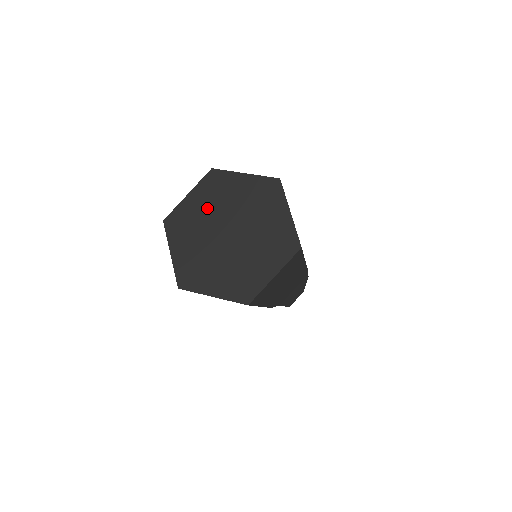
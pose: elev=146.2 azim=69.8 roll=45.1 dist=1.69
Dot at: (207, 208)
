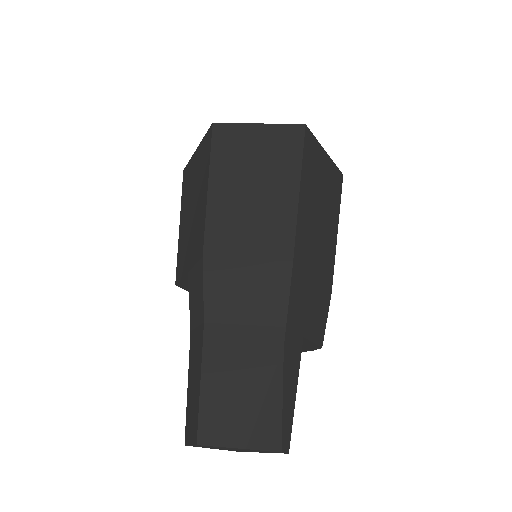
Dot at: occluded
